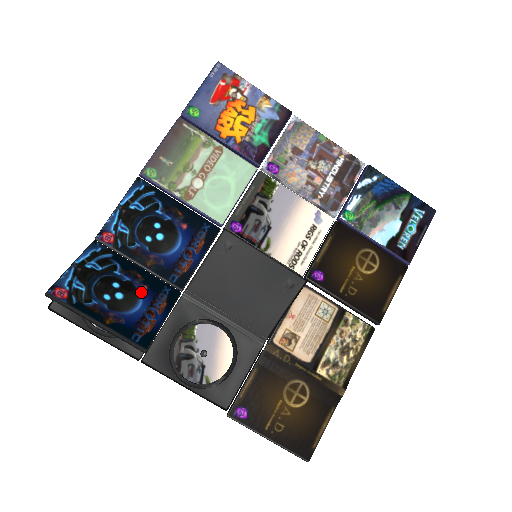
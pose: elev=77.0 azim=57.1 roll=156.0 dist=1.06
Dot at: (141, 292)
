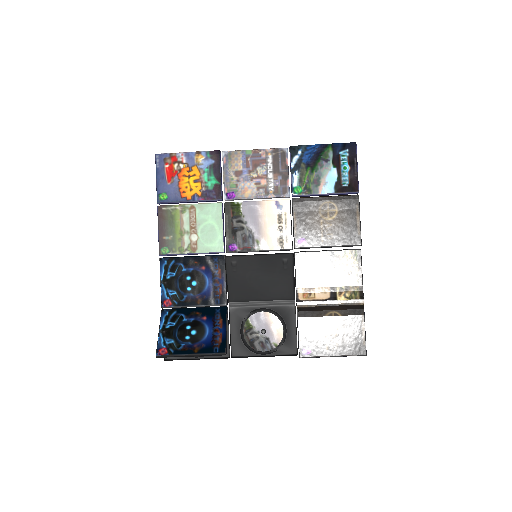
Dot at: (204, 322)
